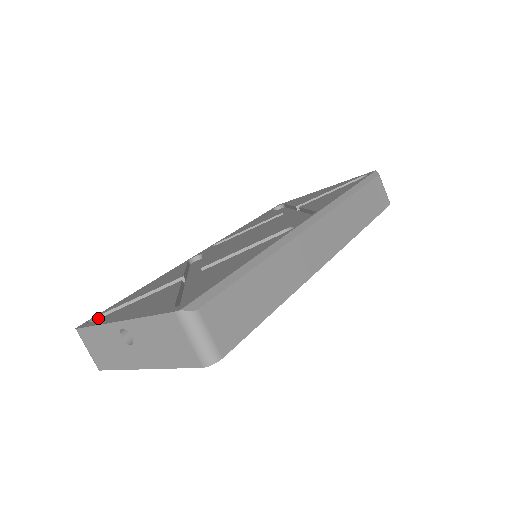
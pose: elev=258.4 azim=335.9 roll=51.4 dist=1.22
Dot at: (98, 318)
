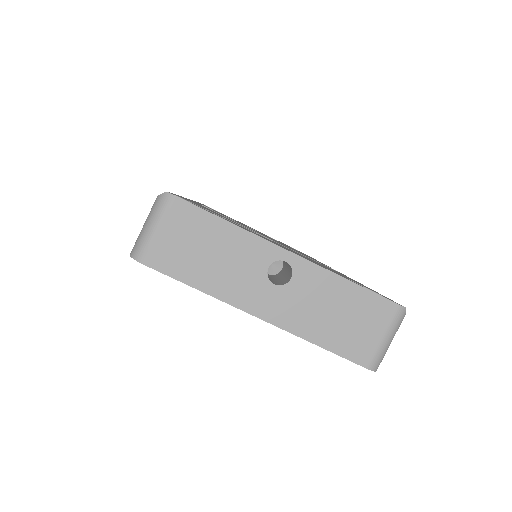
Dot at: occluded
